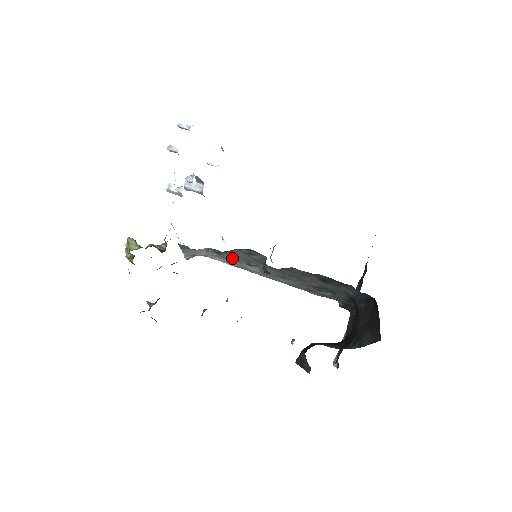
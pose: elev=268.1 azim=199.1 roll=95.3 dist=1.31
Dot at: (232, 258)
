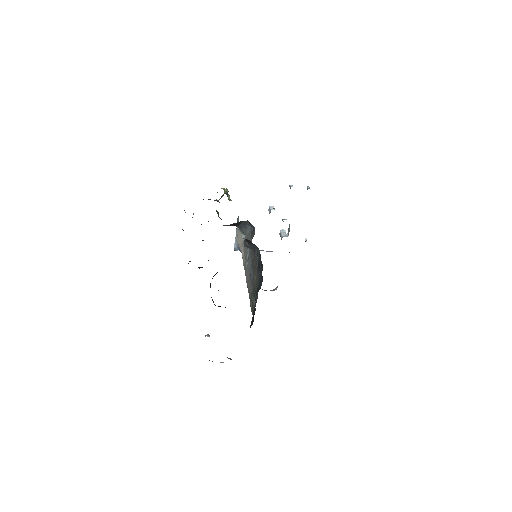
Dot at: occluded
